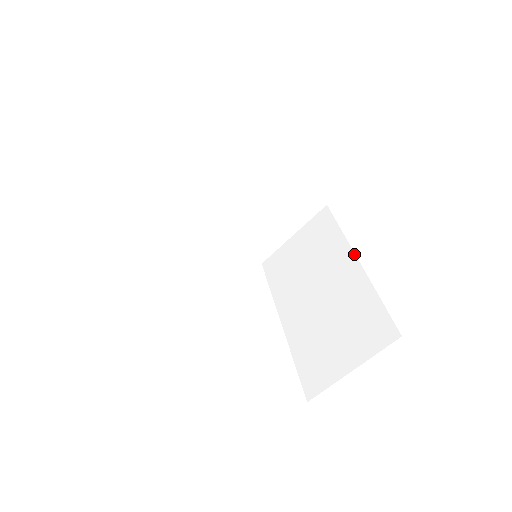
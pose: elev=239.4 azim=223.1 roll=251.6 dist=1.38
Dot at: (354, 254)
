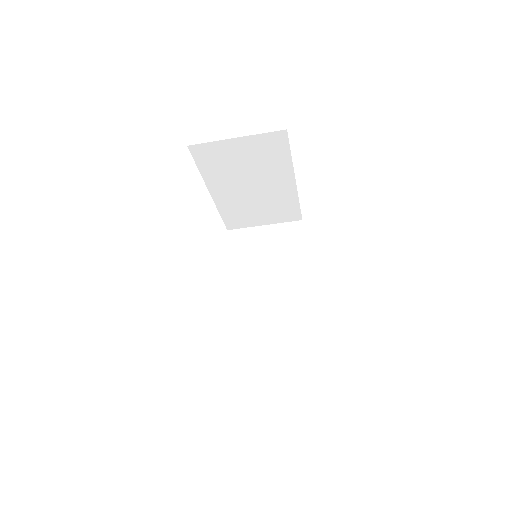
Dot at: (308, 275)
